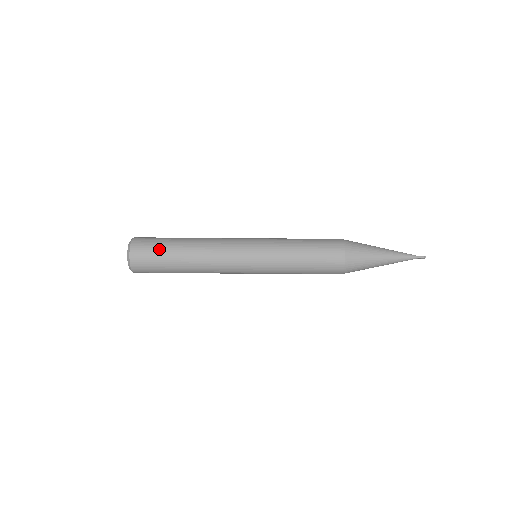
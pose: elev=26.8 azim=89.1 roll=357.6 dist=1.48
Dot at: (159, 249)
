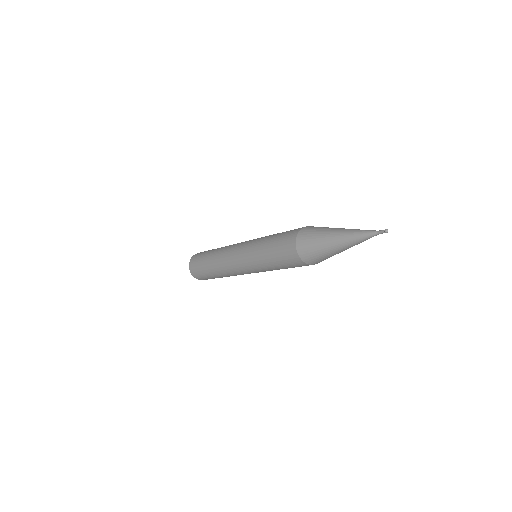
Dot at: (199, 263)
